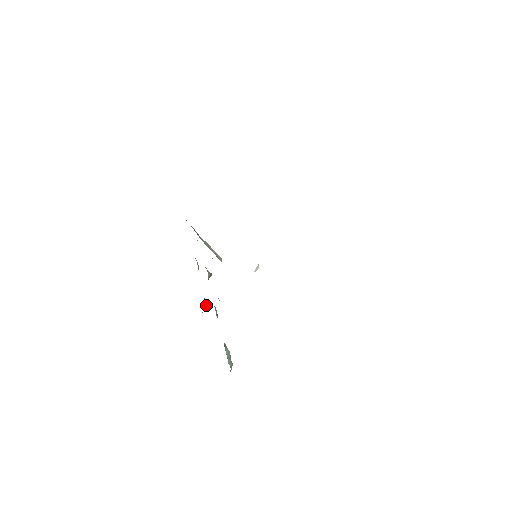
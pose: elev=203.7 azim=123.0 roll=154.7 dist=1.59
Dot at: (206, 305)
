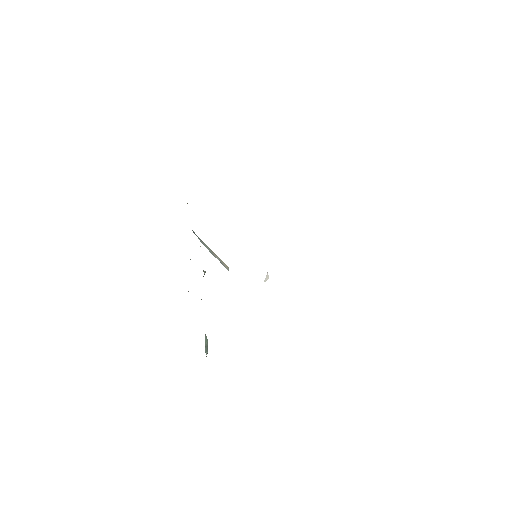
Dot at: occluded
